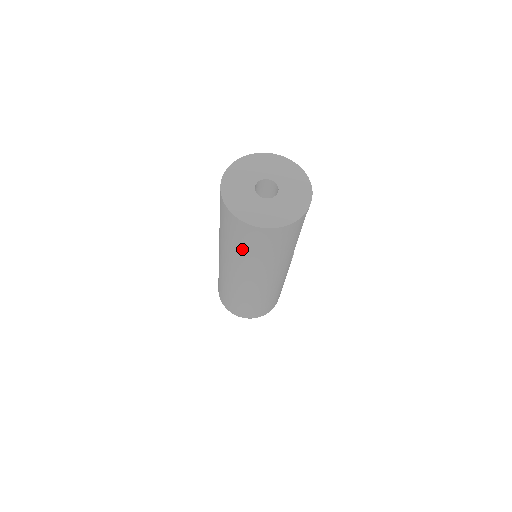
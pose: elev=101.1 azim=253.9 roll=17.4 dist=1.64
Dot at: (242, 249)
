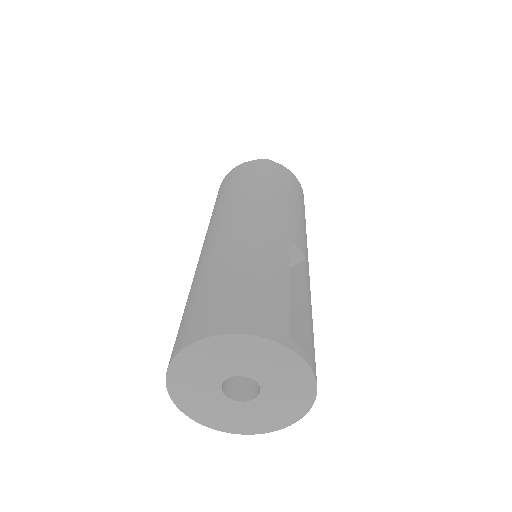
Dot at: occluded
